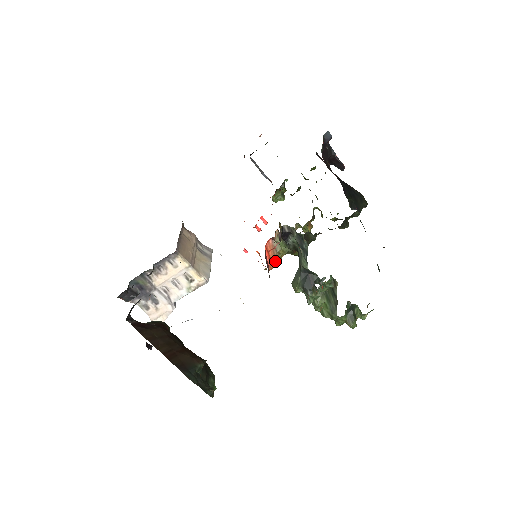
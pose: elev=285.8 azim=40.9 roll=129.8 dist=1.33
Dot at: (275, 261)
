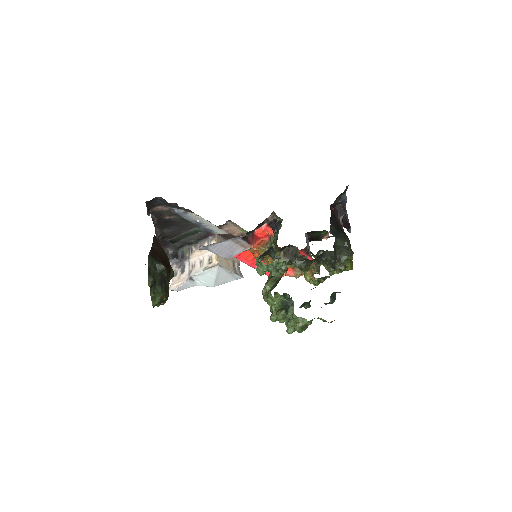
Dot at: (261, 248)
